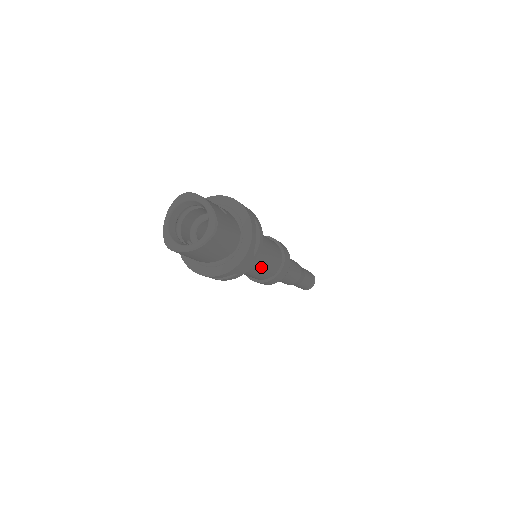
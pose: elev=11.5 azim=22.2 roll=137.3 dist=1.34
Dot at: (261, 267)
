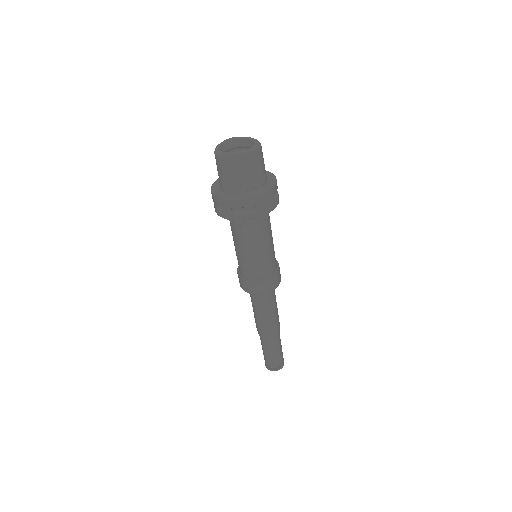
Dot at: (265, 247)
